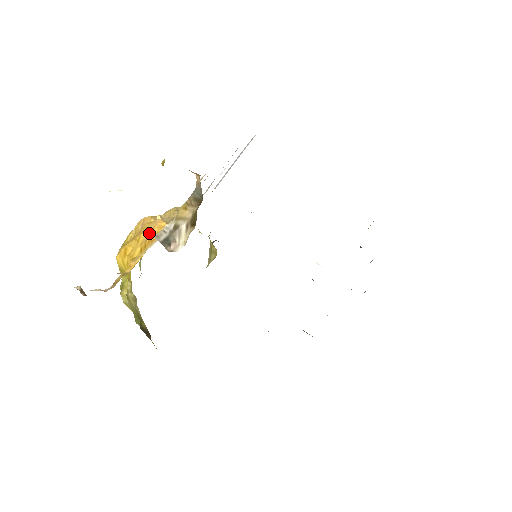
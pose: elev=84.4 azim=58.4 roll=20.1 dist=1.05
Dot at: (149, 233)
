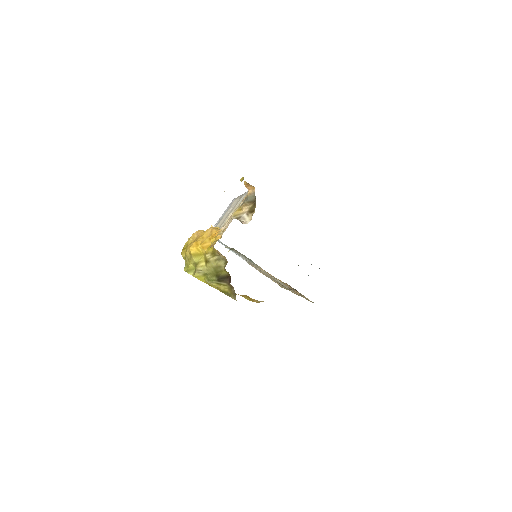
Dot at: (210, 232)
